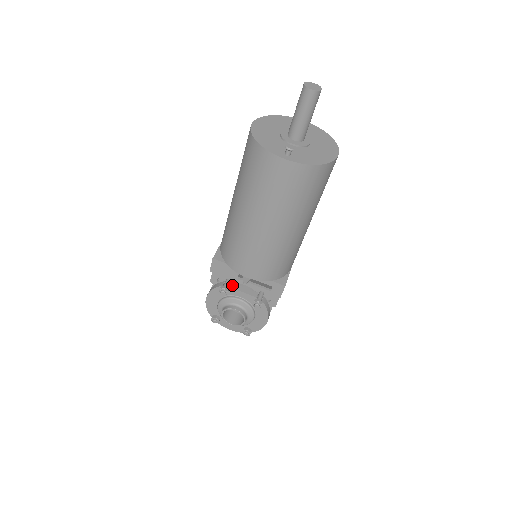
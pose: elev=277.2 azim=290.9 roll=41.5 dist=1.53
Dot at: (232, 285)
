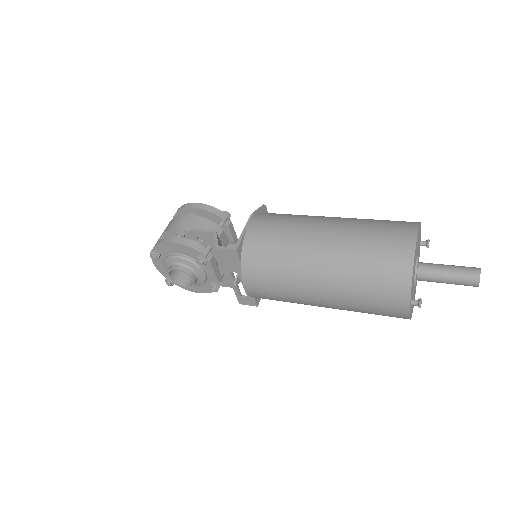
Dot at: (212, 260)
